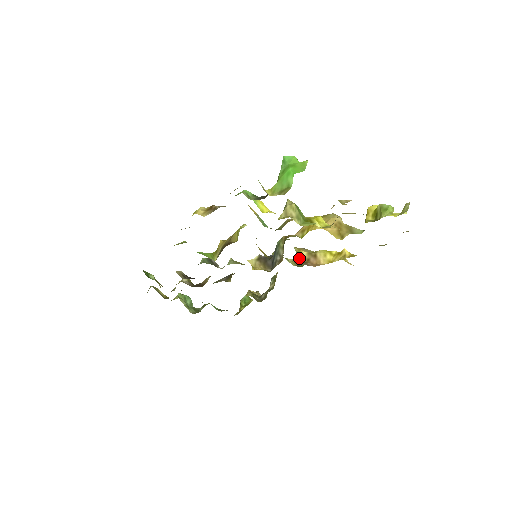
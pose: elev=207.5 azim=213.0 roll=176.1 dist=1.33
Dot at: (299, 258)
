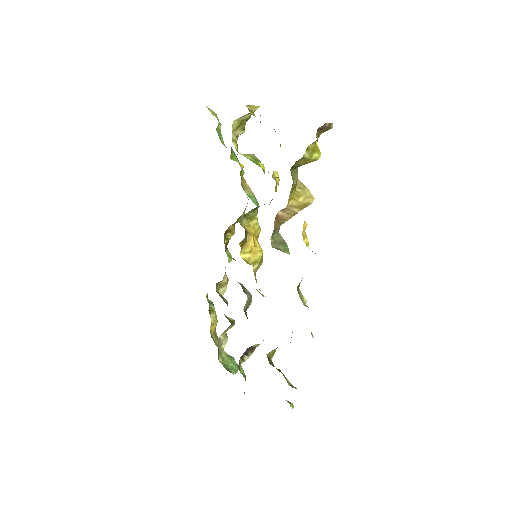
Dot at: occluded
